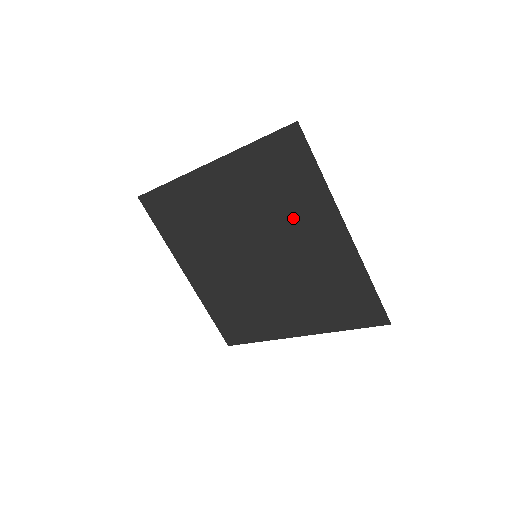
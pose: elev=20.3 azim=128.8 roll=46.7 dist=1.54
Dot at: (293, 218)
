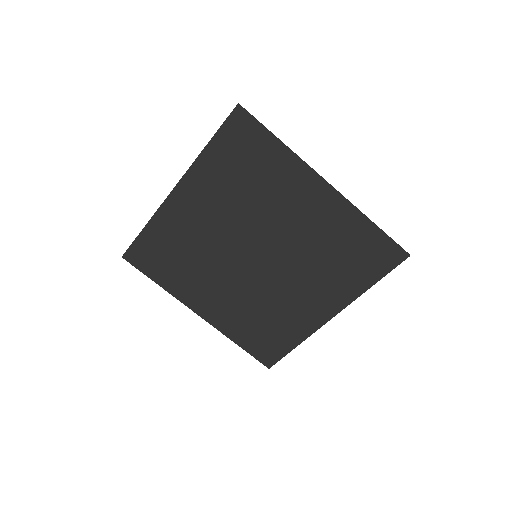
Dot at: (274, 198)
